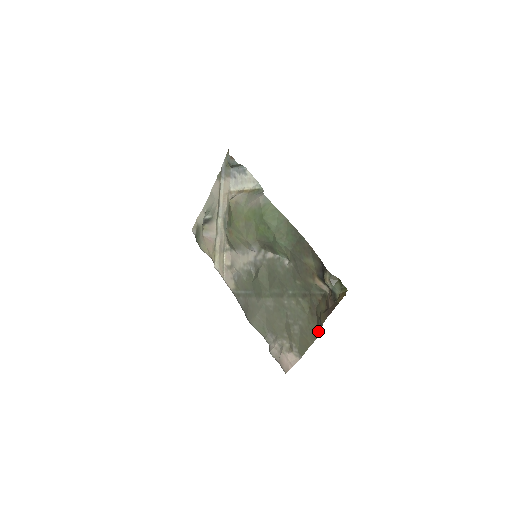
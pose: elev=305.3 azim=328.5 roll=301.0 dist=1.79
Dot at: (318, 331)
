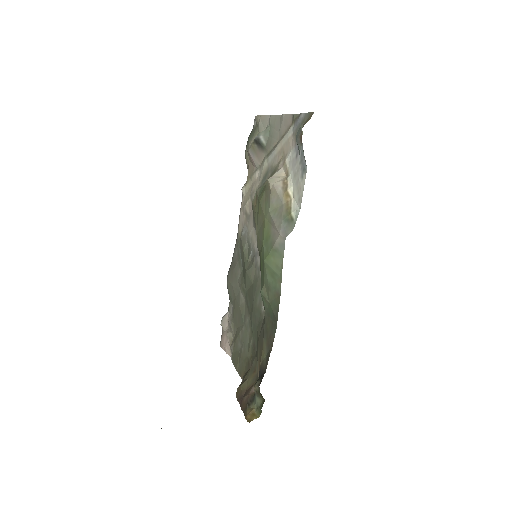
Dot at: (243, 376)
